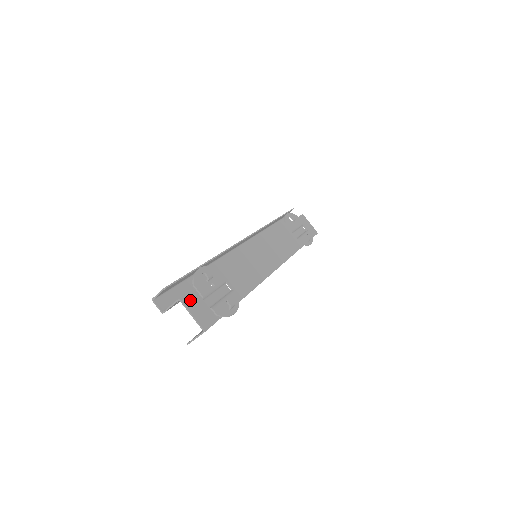
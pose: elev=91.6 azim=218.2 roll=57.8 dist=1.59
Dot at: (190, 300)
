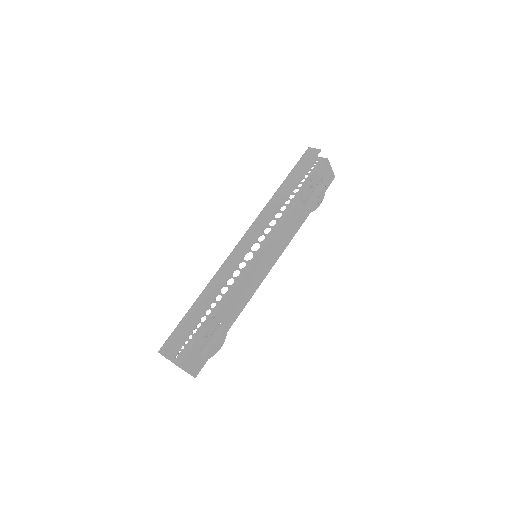
Dot at: (187, 362)
